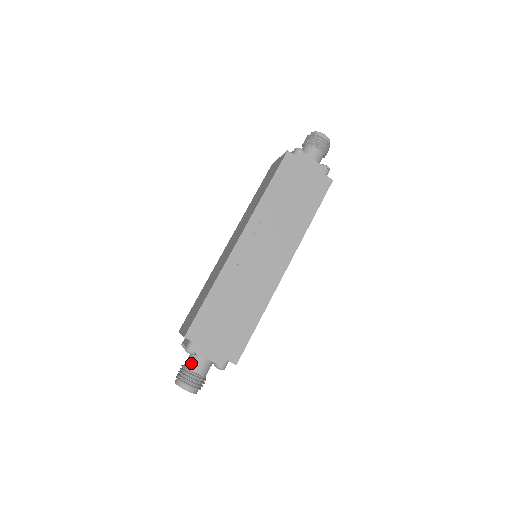
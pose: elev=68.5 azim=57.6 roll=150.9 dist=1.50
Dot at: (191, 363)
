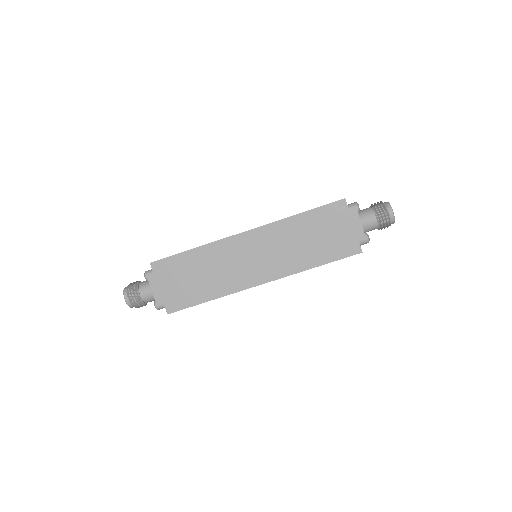
Dot at: (143, 285)
